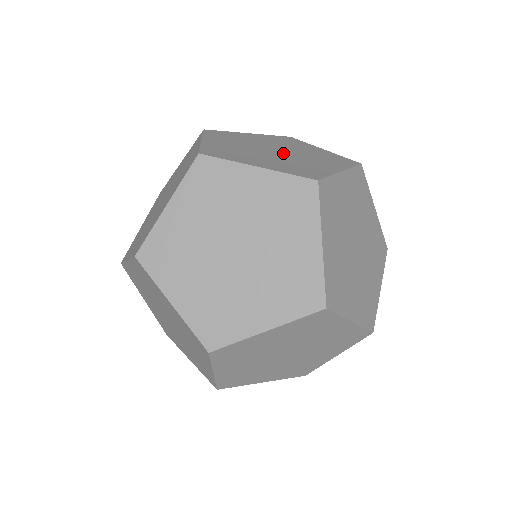
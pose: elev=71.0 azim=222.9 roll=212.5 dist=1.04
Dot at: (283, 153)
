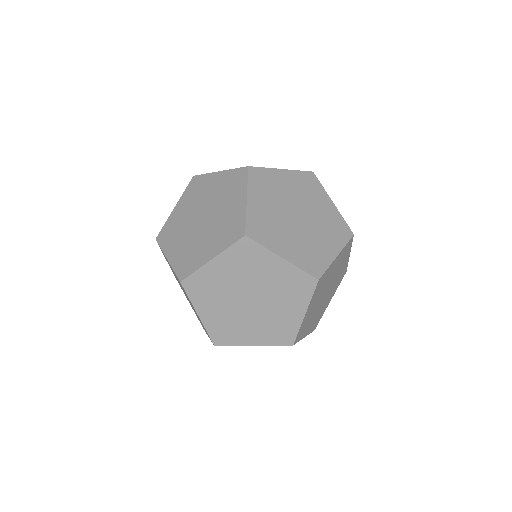
Dot at: occluded
